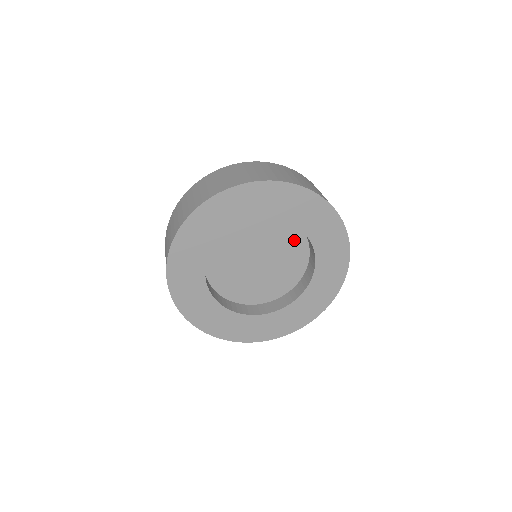
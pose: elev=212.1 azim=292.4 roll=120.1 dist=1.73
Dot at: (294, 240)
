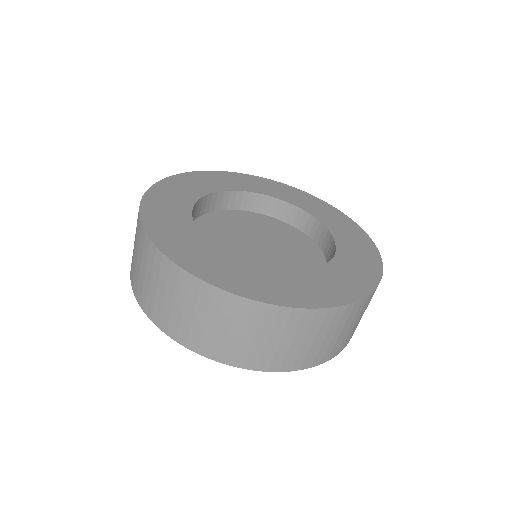
Dot at: (292, 235)
